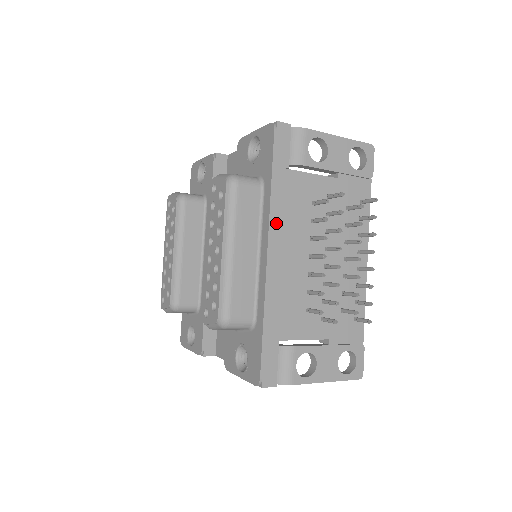
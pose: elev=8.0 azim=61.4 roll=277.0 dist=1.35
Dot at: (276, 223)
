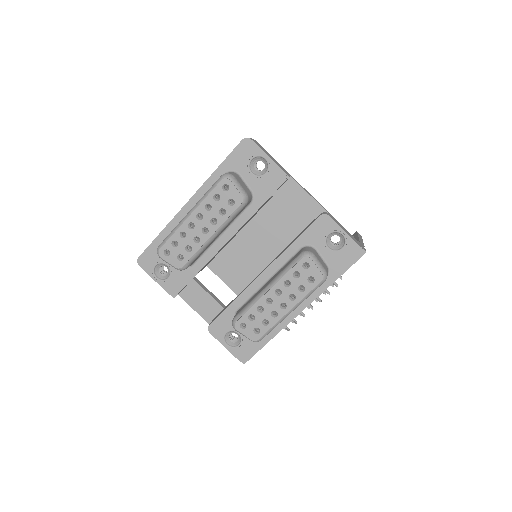
Dot at: occluded
